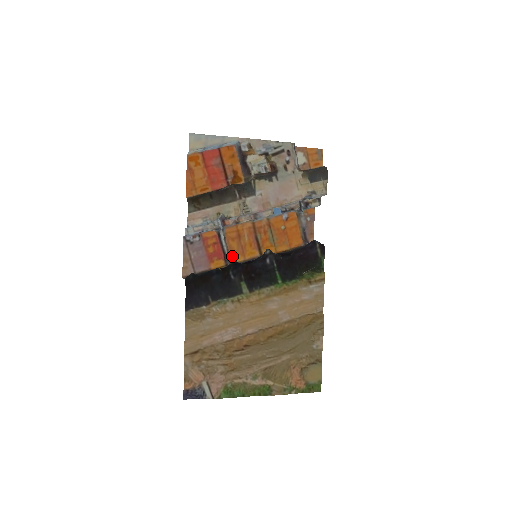
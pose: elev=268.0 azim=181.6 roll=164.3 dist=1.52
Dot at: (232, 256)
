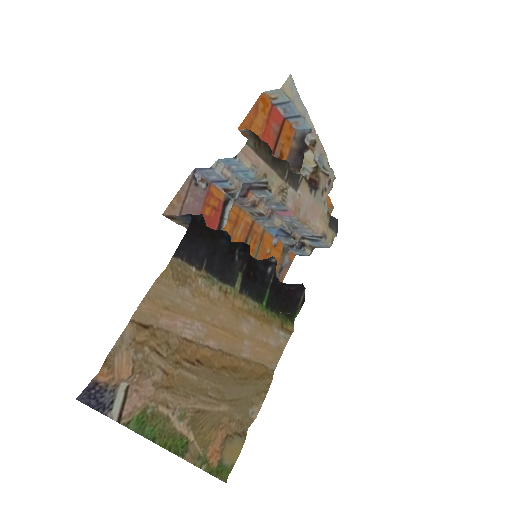
Dot at: occluded
